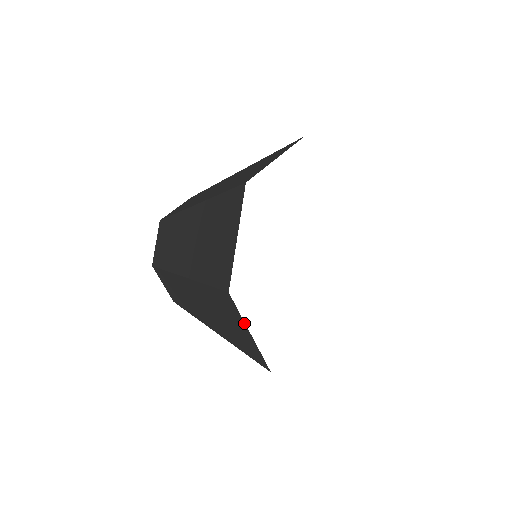
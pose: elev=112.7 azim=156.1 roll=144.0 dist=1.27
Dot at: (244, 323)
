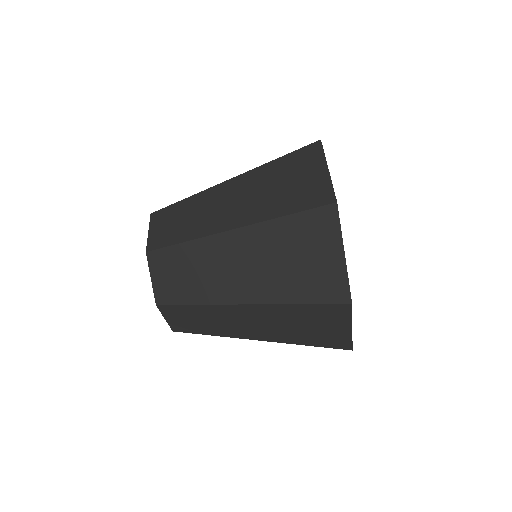
Dot at: (341, 240)
